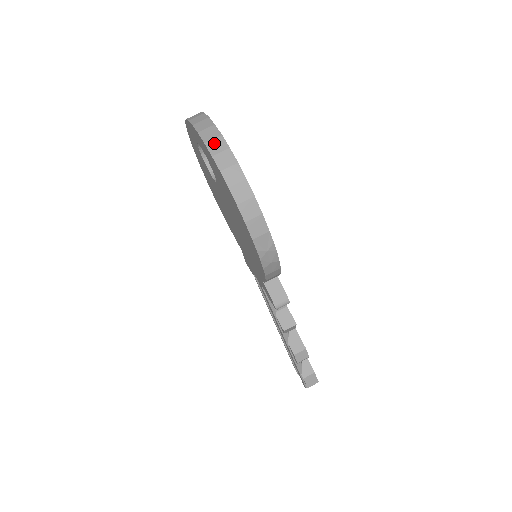
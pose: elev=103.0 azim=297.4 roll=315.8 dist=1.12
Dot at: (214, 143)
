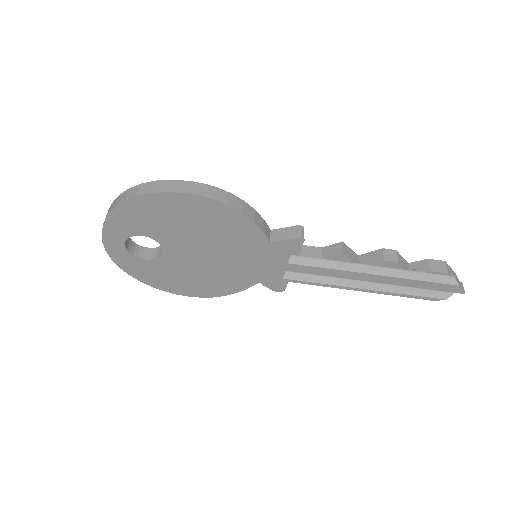
Dot at: (111, 208)
